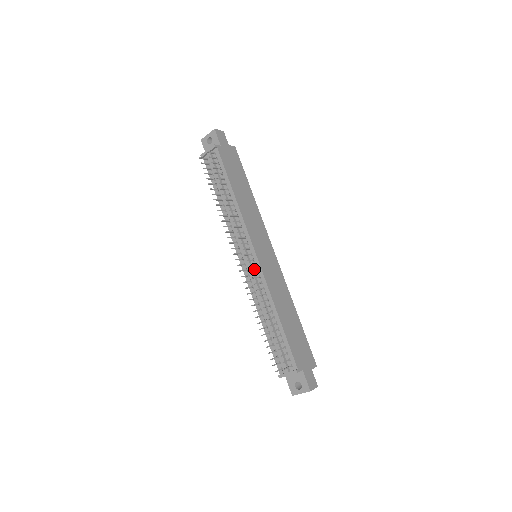
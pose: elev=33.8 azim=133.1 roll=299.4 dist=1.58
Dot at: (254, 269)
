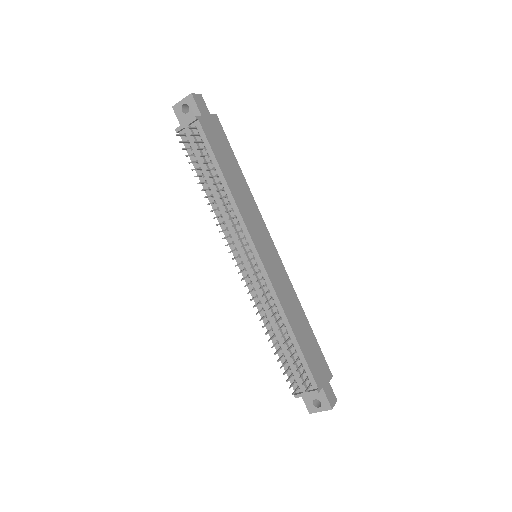
Dot at: (258, 275)
